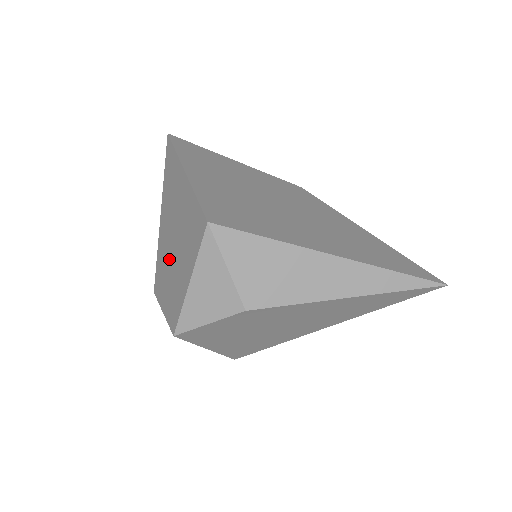
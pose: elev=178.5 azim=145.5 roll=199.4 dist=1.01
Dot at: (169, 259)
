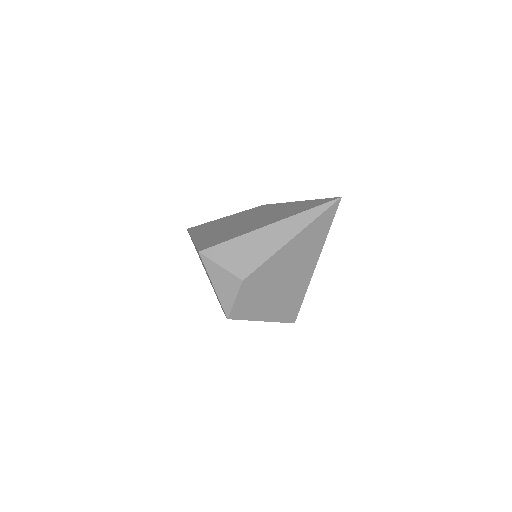
Dot at: occluded
